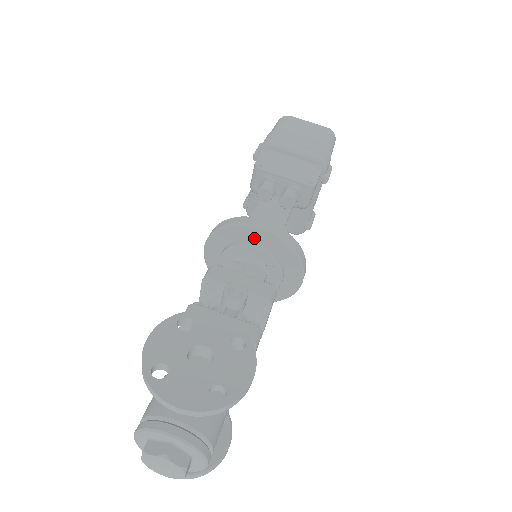
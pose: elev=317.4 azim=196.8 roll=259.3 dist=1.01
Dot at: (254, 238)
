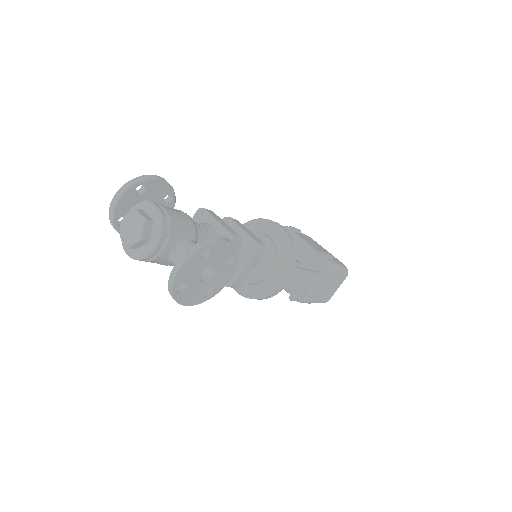
Dot at: occluded
